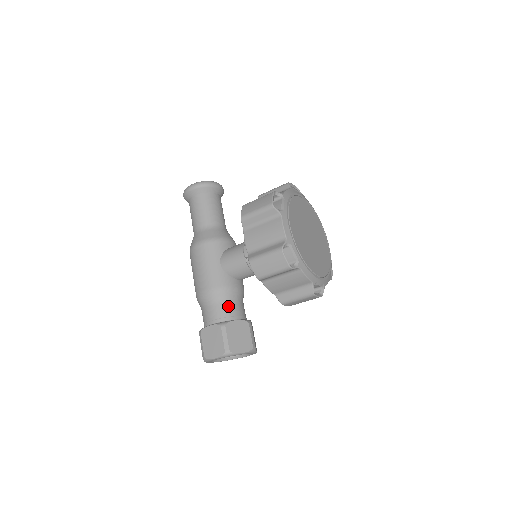
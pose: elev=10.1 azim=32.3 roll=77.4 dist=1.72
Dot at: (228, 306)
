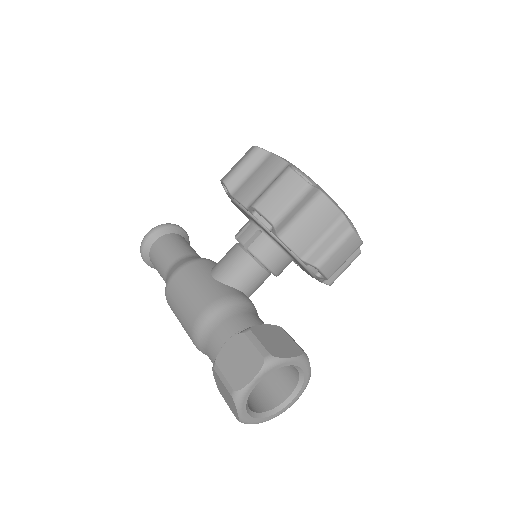
Dot at: (243, 316)
